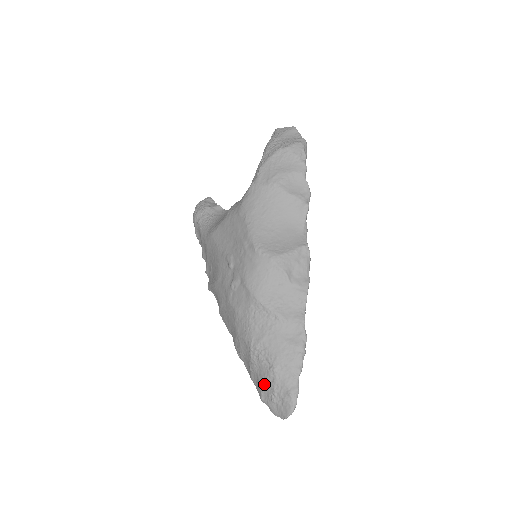
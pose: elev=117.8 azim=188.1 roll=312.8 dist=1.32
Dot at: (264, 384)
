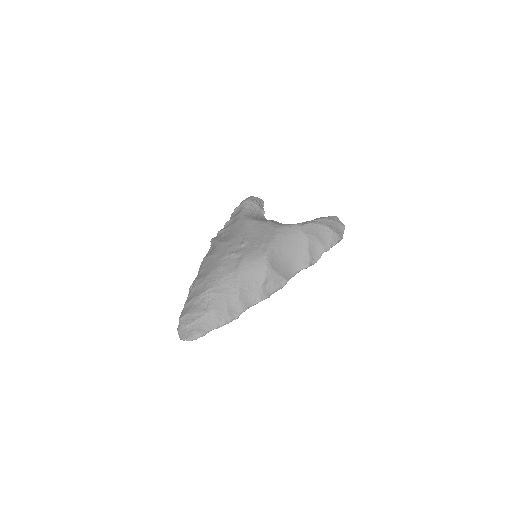
Dot at: (192, 313)
